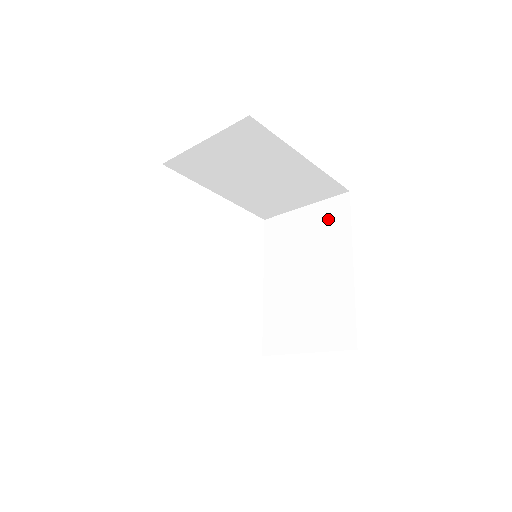
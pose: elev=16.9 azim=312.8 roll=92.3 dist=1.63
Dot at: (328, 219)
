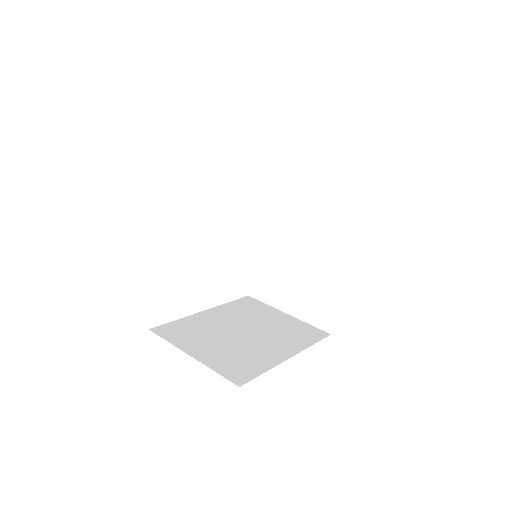
Dot at: (334, 204)
